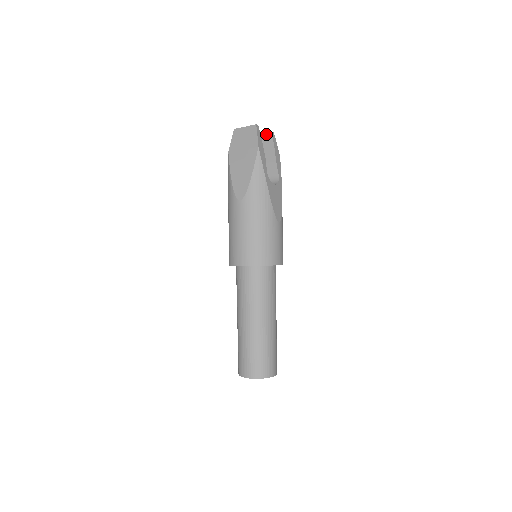
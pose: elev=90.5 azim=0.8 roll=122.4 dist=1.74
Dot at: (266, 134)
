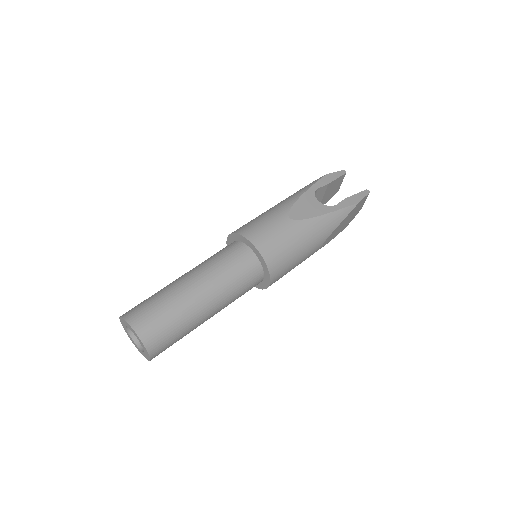
Dot at: occluded
